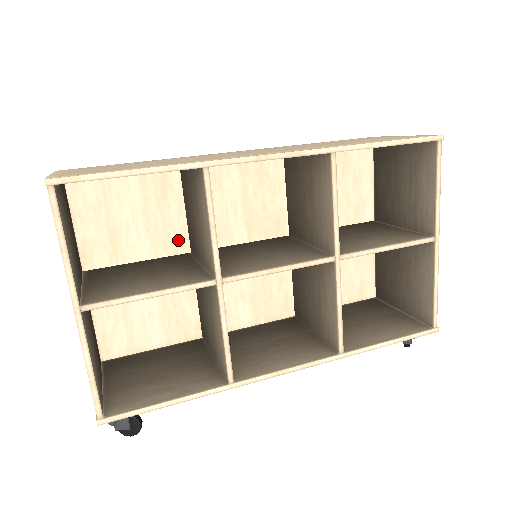
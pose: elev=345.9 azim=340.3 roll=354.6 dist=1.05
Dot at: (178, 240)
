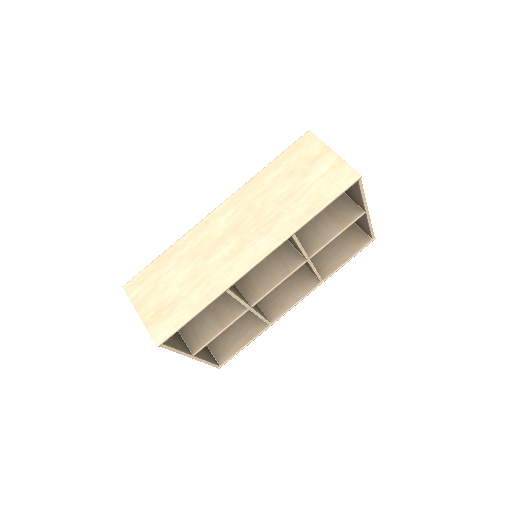
Dot at: occluded
